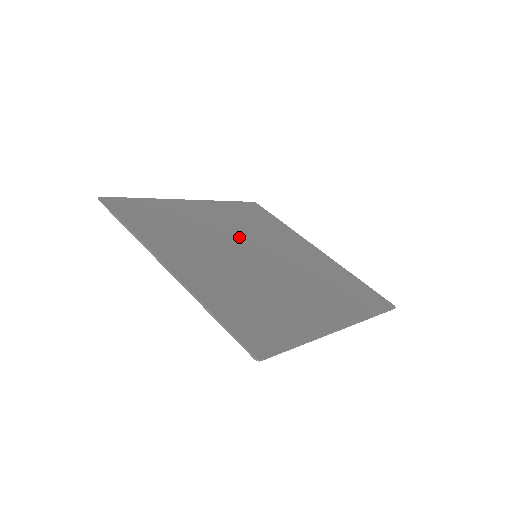
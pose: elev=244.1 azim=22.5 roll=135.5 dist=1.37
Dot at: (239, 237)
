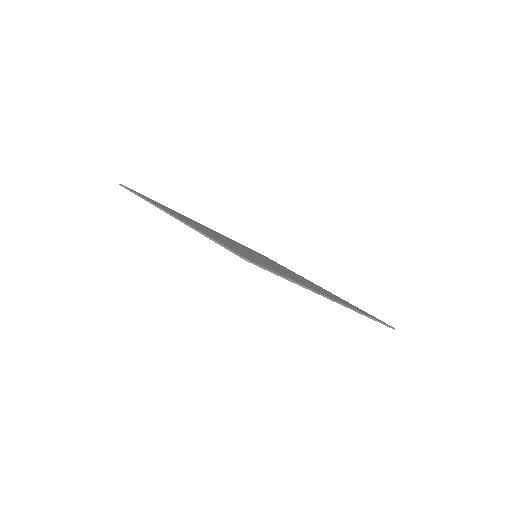
Dot at: occluded
